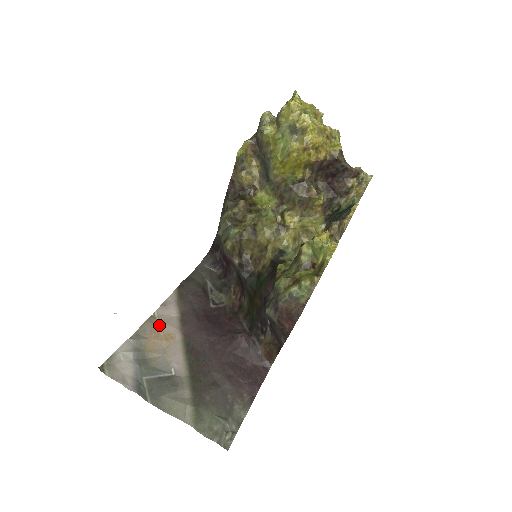
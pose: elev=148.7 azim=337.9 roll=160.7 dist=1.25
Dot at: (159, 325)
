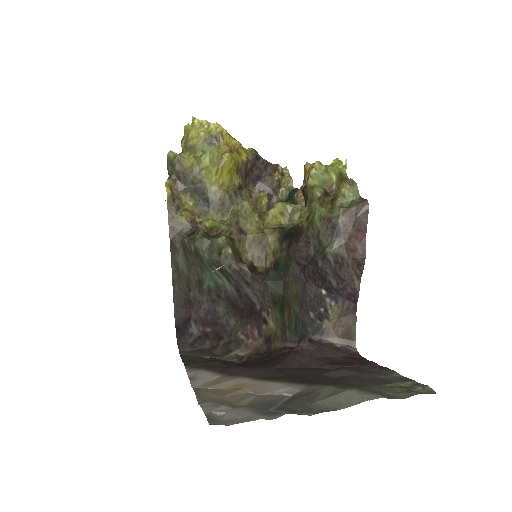
Dot at: (212, 389)
